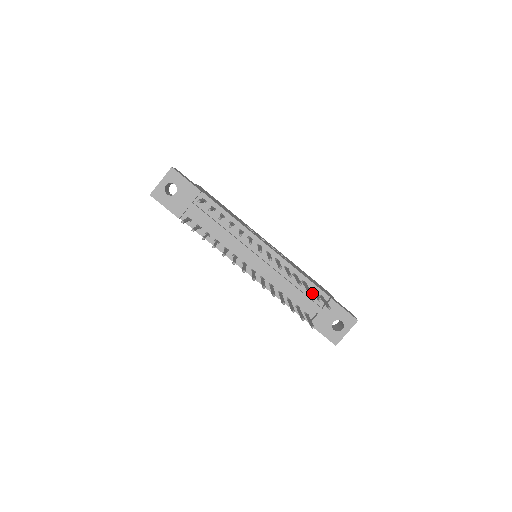
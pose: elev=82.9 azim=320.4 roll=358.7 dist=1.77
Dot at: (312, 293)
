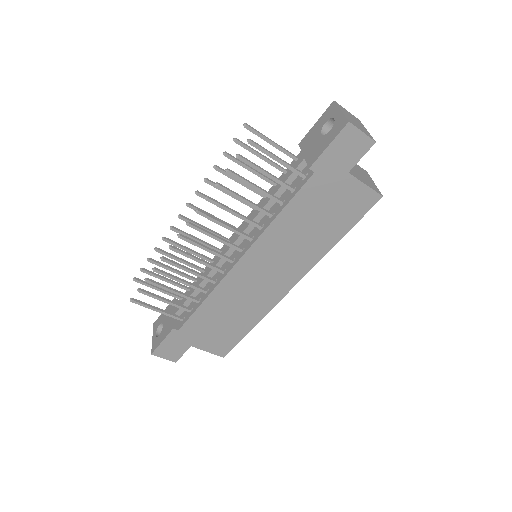
Dot at: occluded
